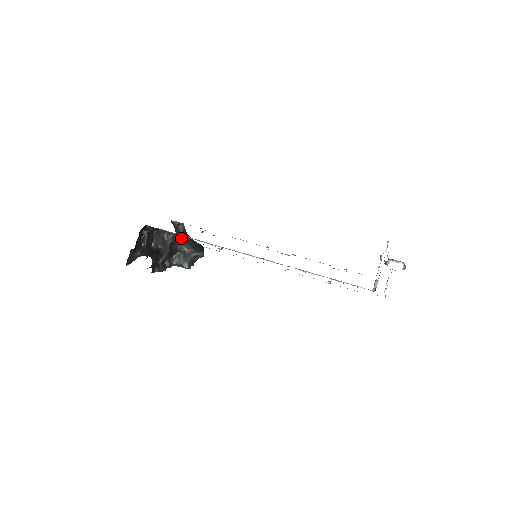
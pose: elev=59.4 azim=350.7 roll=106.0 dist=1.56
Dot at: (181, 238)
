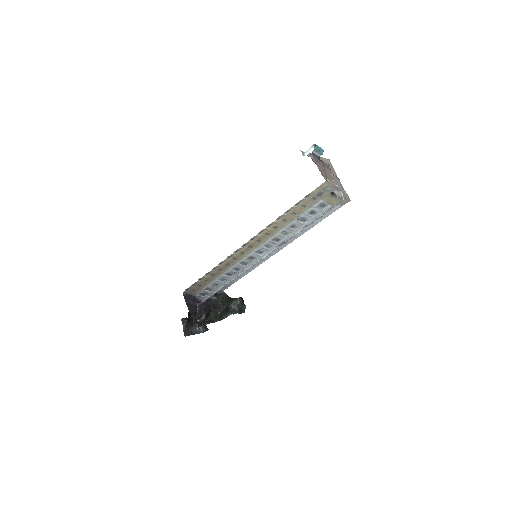
Dot at: (222, 300)
